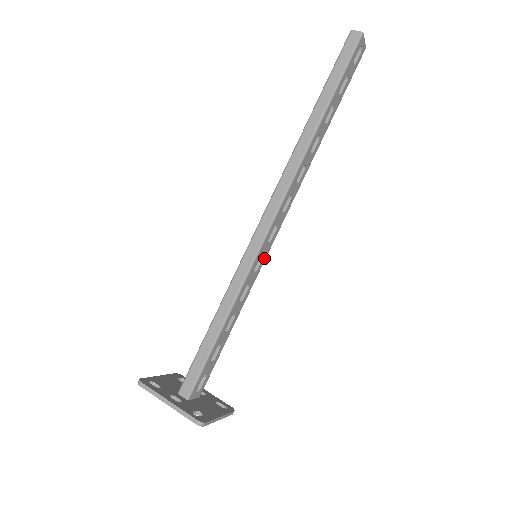
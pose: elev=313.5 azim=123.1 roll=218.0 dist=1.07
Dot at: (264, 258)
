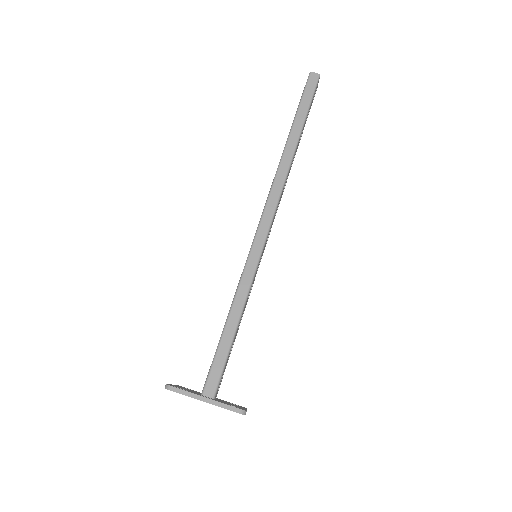
Dot at: (261, 258)
